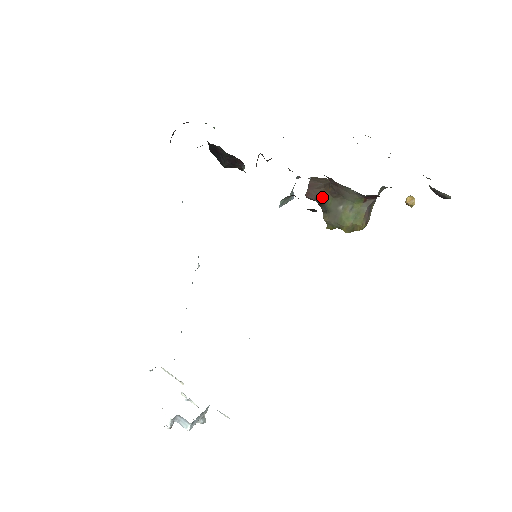
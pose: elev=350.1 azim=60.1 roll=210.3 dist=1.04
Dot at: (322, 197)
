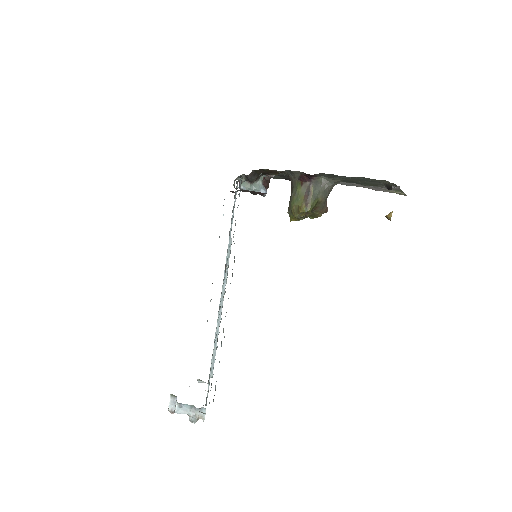
Dot at: occluded
